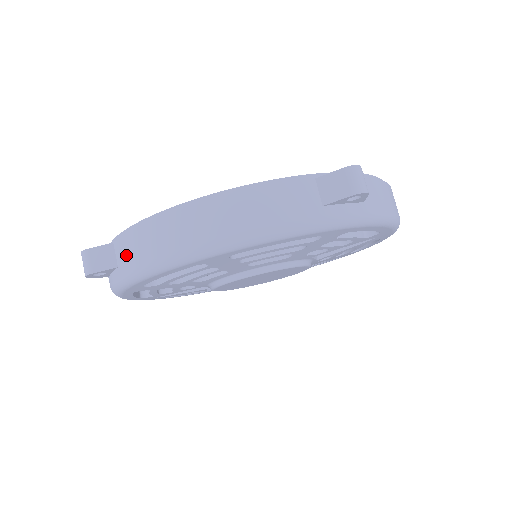
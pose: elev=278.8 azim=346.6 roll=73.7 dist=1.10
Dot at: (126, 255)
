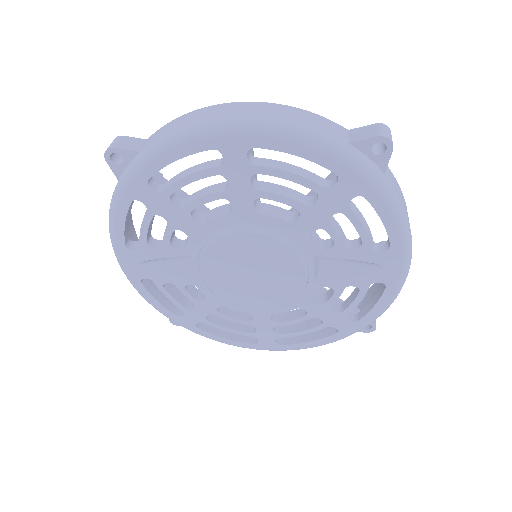
Dot at: (155, 137)
